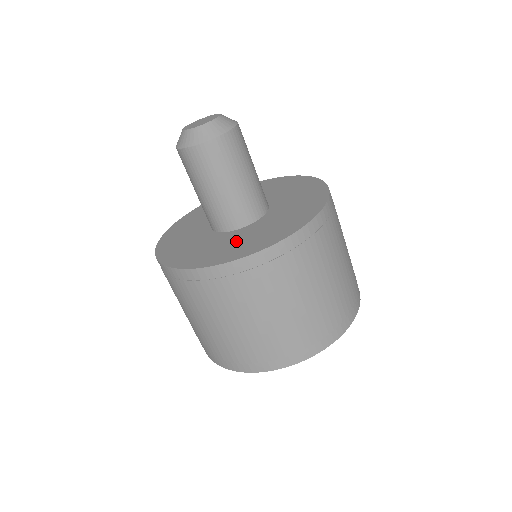
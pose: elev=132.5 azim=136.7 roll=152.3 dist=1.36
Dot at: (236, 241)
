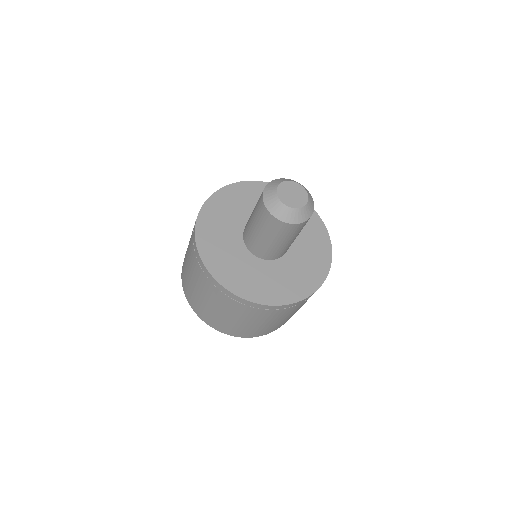
Dot at: (284, 277)
